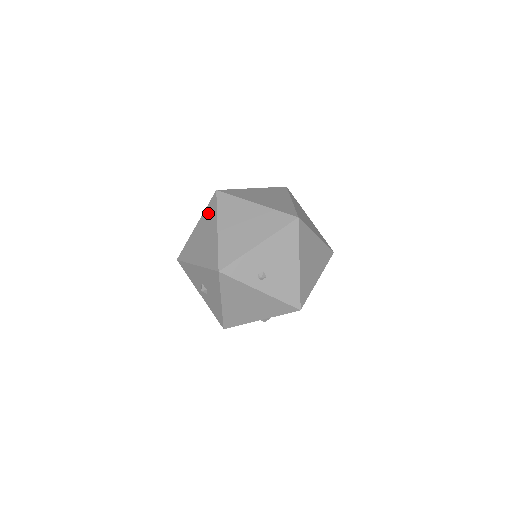
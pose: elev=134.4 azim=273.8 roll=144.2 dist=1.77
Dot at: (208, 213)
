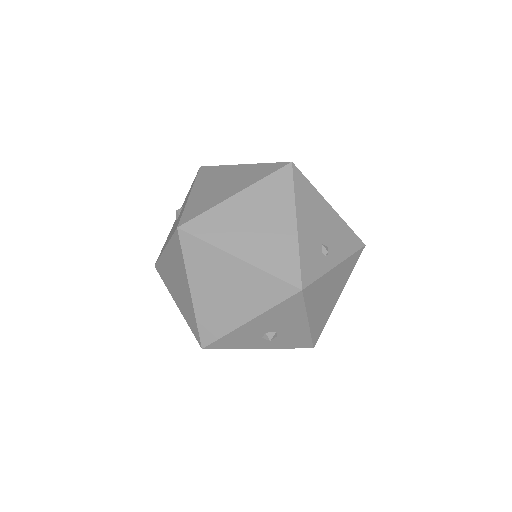
Dot at: (196, 260)
